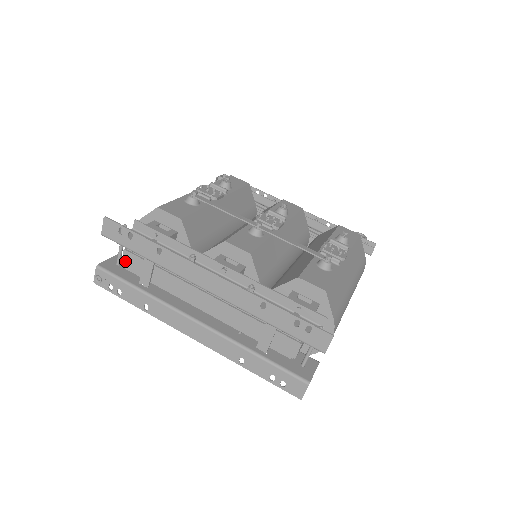
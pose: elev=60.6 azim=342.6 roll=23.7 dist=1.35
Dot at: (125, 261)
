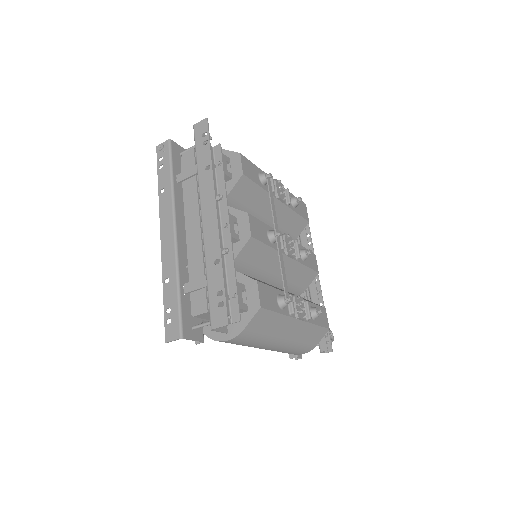
Dot at: (186, 155)
